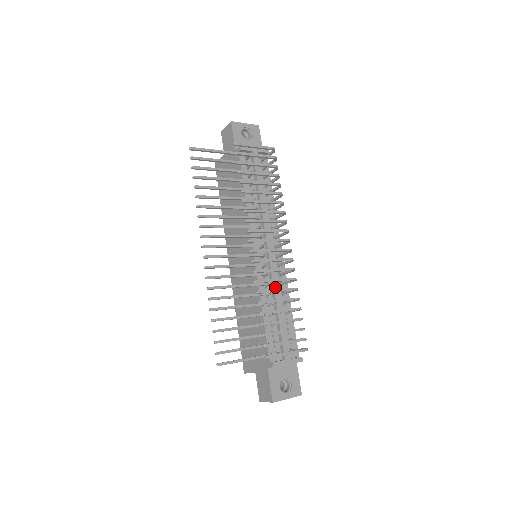
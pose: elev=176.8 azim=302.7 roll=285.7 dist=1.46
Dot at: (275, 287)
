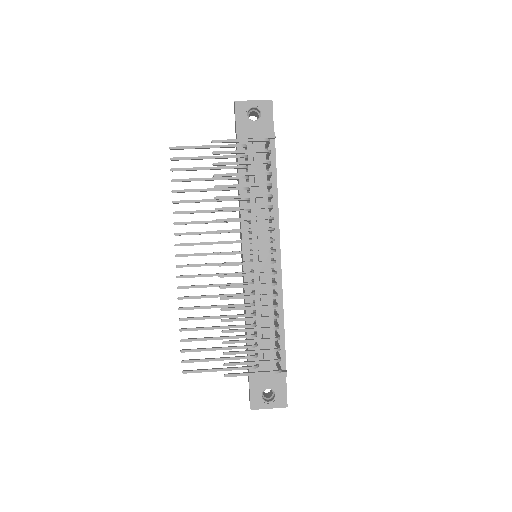
Dot at: occluded
